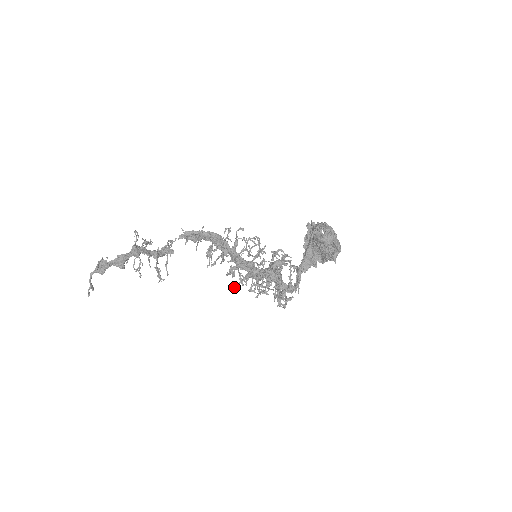
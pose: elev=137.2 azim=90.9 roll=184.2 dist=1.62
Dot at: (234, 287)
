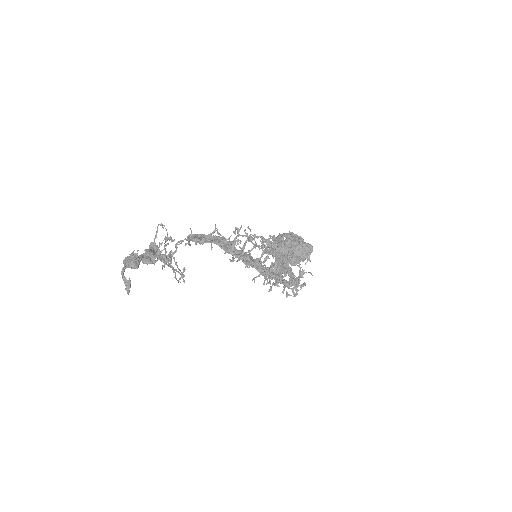
Dot at: (254, 280)
